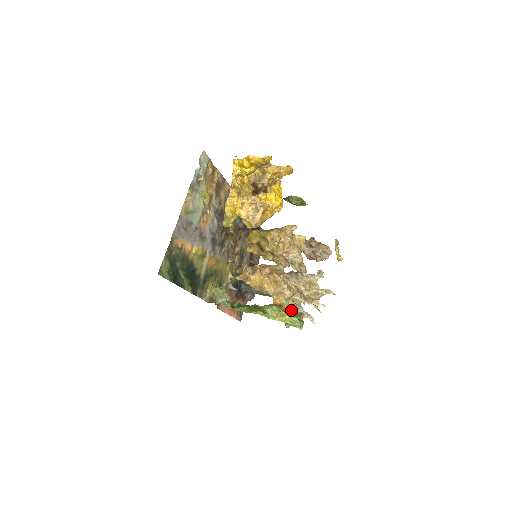
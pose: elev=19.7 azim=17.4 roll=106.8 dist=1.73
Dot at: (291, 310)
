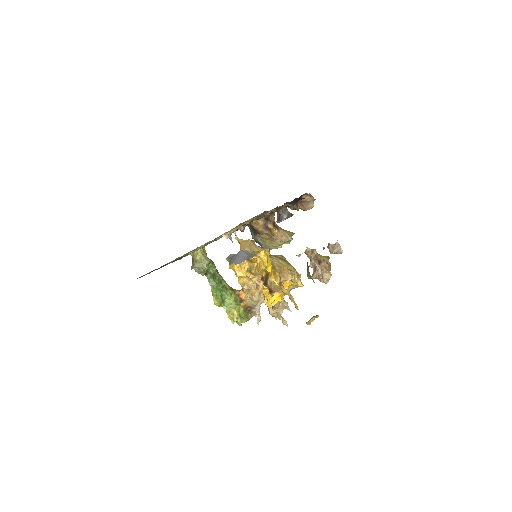
Dot at: (248, 307)
